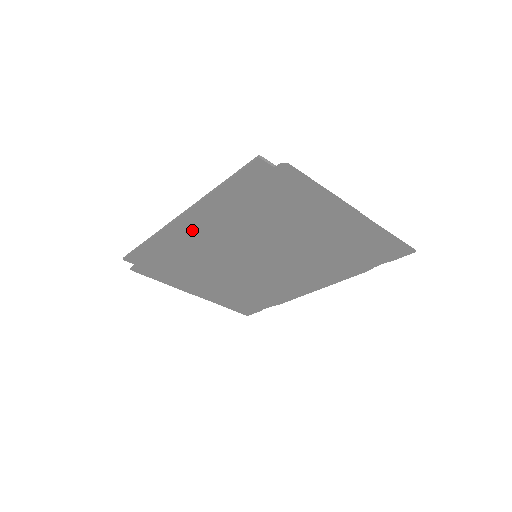
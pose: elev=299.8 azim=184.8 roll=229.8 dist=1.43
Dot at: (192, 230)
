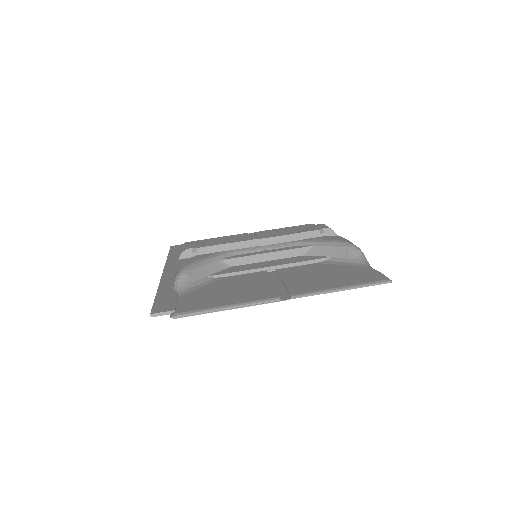
Dot at: occluded
